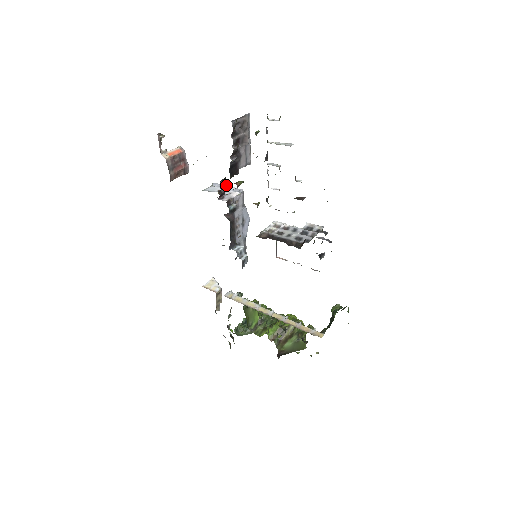
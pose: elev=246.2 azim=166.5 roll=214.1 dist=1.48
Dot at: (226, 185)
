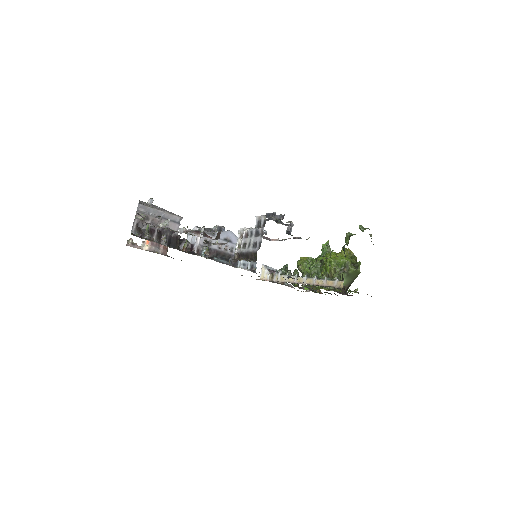
Dot at: occluded
